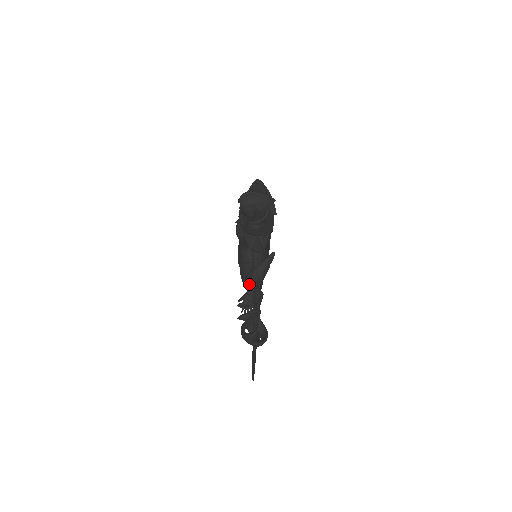
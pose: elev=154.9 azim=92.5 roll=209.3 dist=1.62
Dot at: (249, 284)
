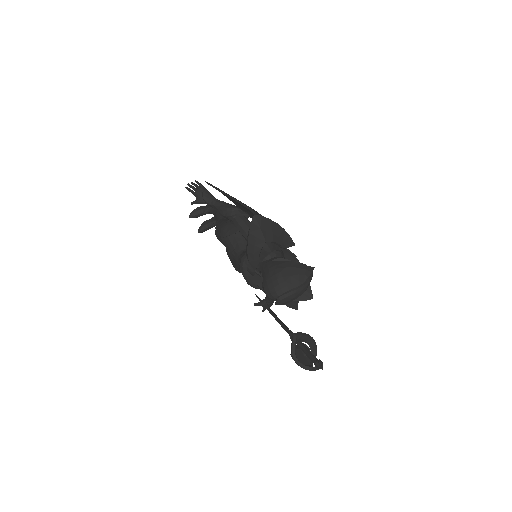
Dot at: (270, 300)
